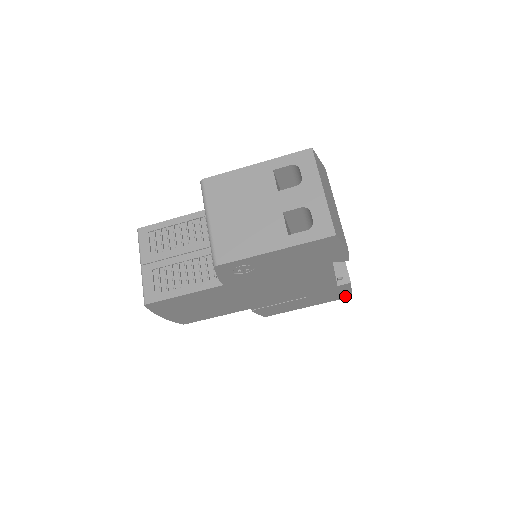
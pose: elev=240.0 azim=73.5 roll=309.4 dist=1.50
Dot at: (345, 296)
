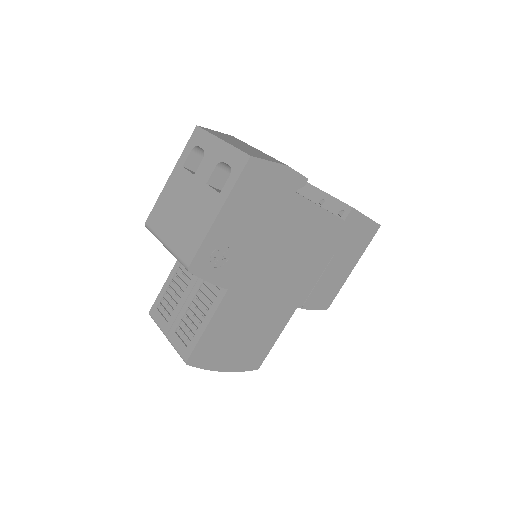
Dot at: (373, 230)
